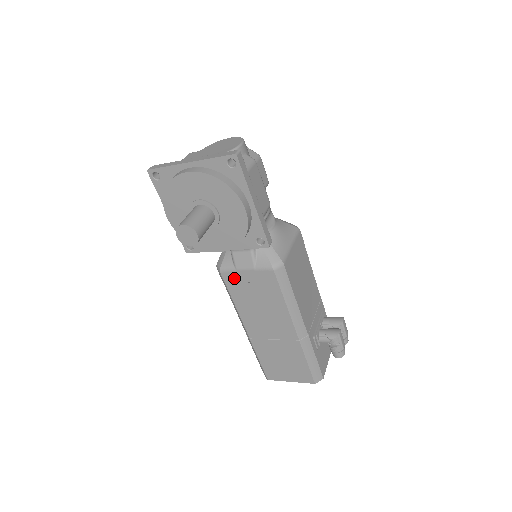
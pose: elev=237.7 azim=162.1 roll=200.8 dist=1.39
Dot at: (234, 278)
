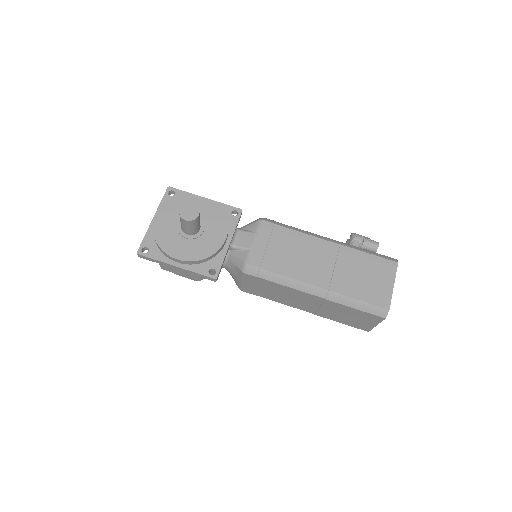
Dot at: (258, 256)
